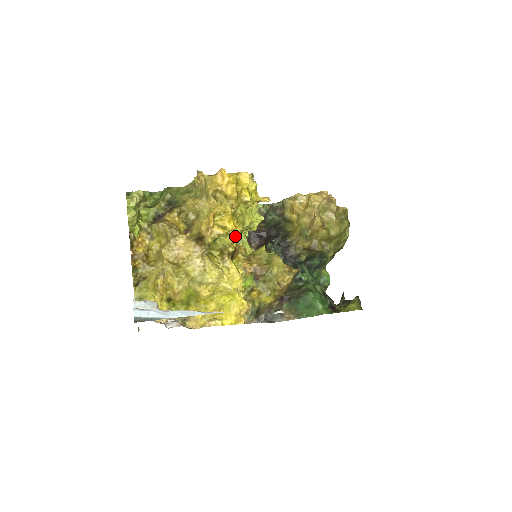
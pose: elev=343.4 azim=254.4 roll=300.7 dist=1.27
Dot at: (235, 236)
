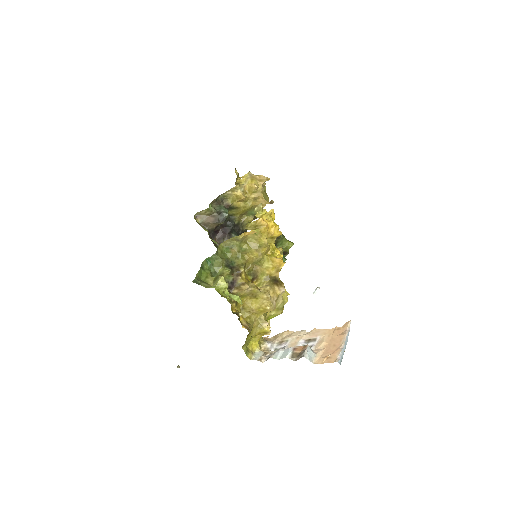
Dot at: occluded
